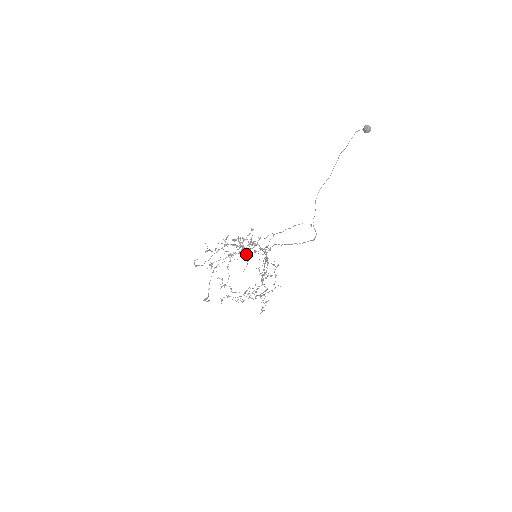
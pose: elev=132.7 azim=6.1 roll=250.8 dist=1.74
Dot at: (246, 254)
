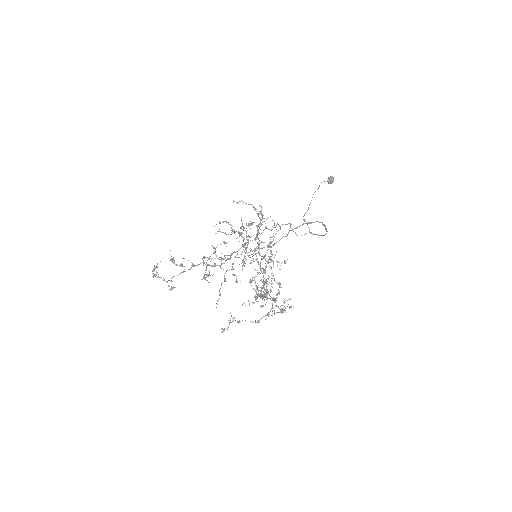
Dot at: (256, 234)
